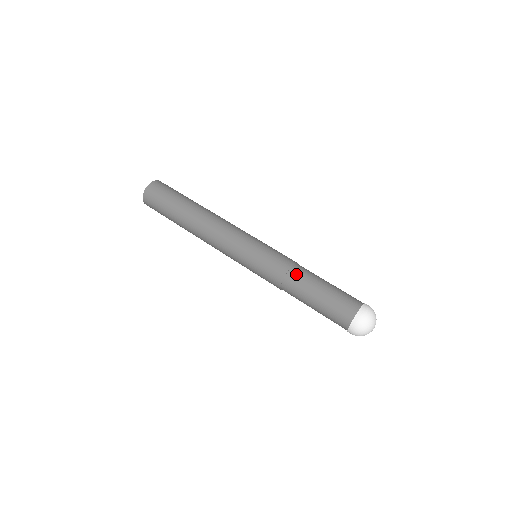
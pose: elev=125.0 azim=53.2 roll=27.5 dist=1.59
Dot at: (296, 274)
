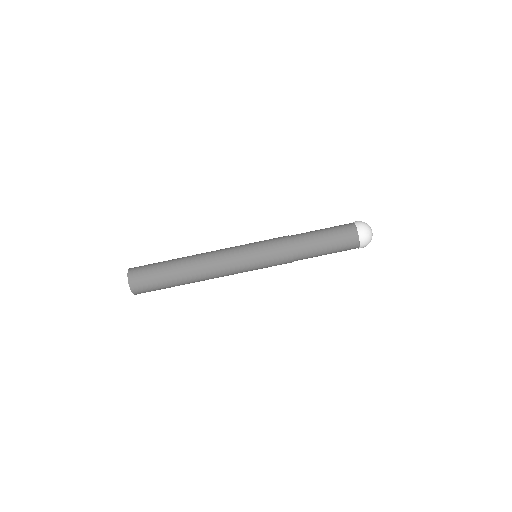
Dot at: (301, 258)
